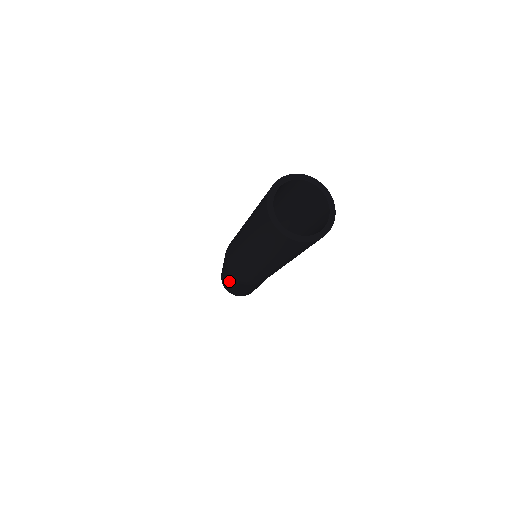
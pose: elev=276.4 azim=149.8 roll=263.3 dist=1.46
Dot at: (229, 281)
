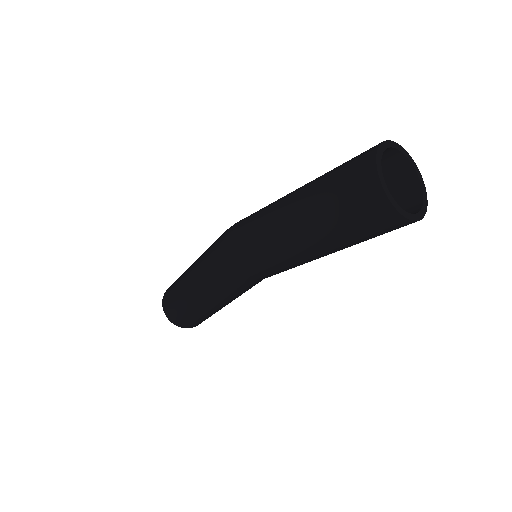
Dot at: (200, 260)
